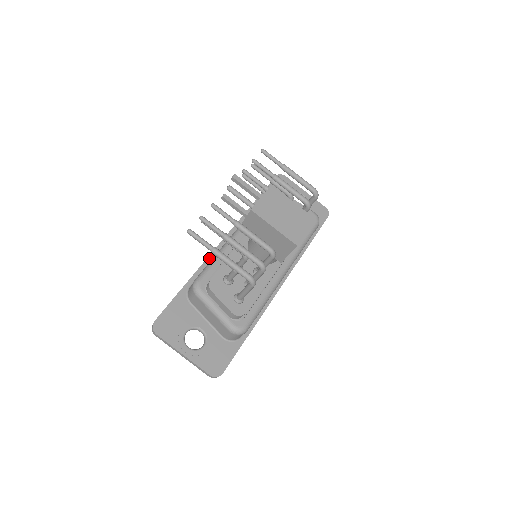
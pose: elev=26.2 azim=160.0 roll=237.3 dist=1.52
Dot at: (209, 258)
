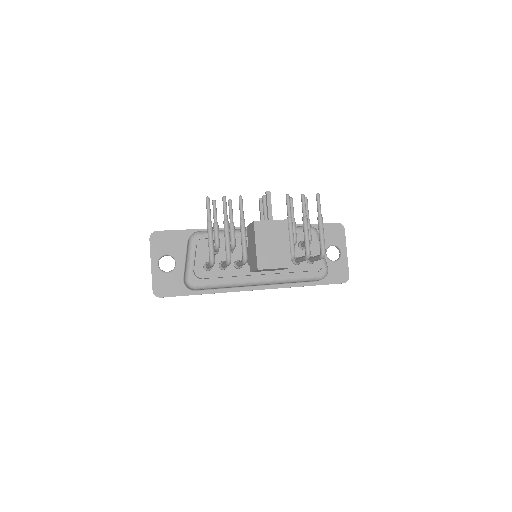
Dot at: (229, 229)
